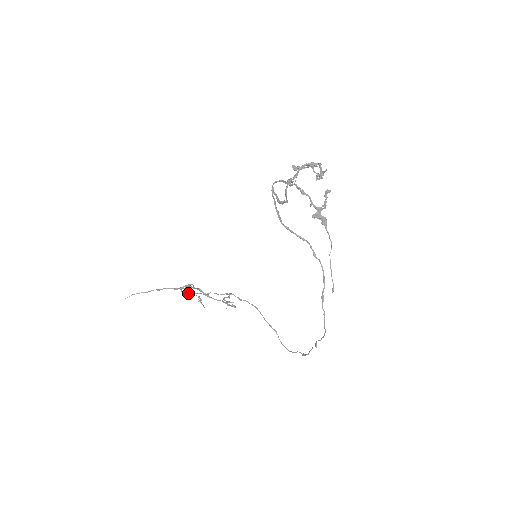
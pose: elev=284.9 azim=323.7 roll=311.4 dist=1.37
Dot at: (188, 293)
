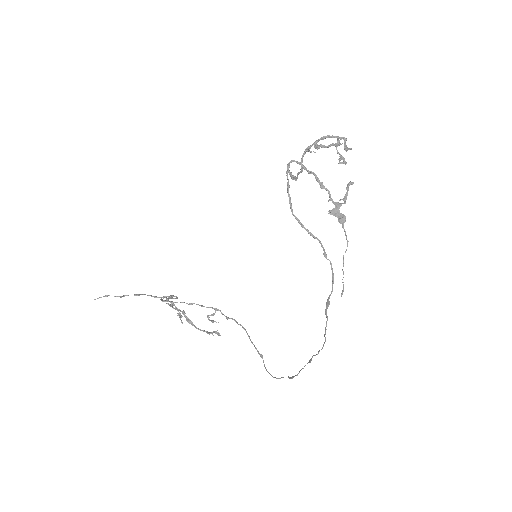
Dot at: (168, 301)
